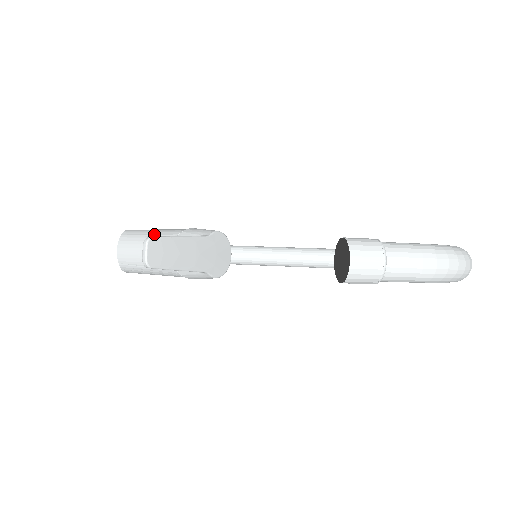
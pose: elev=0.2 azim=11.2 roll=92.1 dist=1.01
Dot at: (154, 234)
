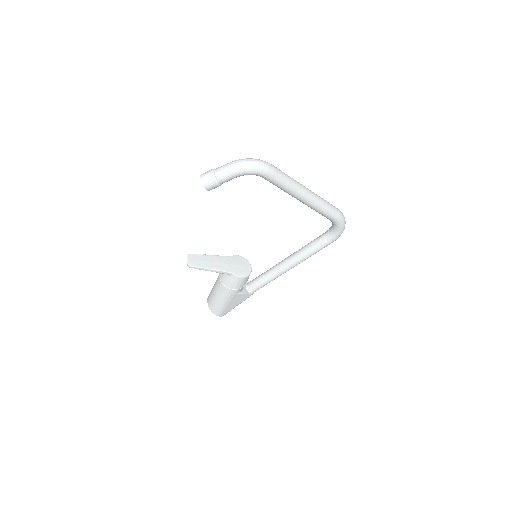
Dot at: occluded
